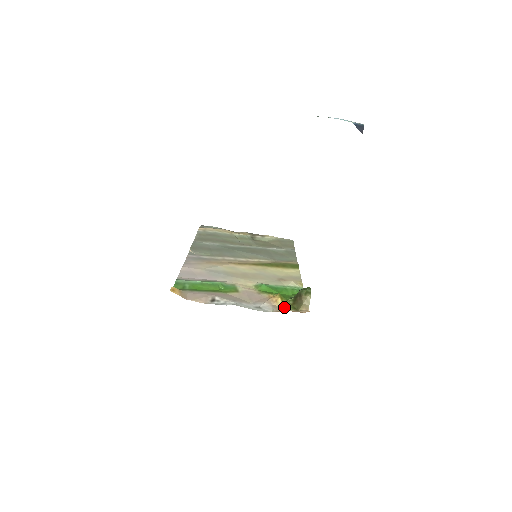
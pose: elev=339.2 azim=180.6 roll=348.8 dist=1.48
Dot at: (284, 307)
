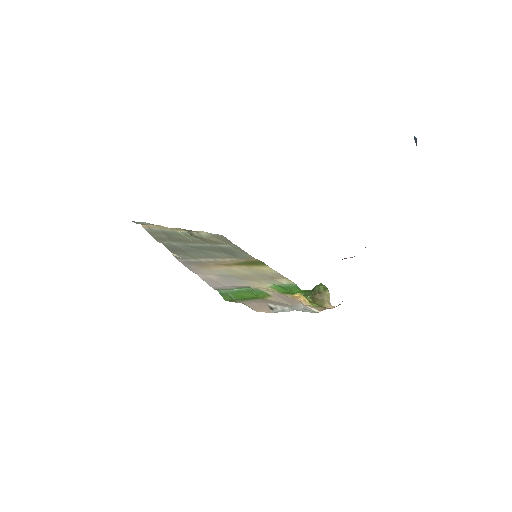
Dot at: (313, 305)
